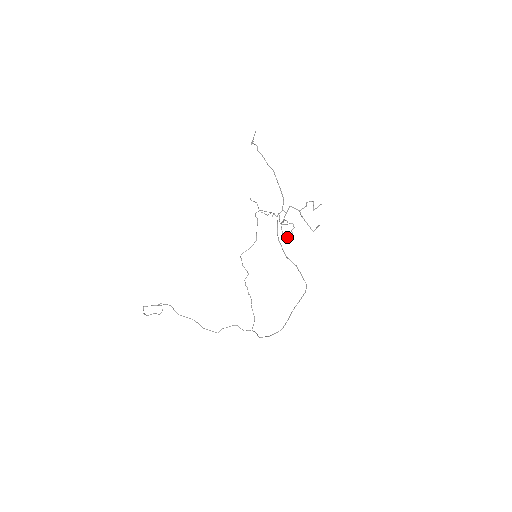
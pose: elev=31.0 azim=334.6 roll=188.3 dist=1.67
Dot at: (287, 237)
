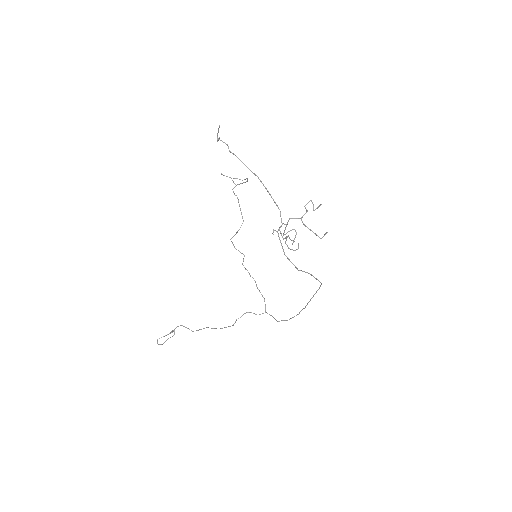
Dot at: (294, 250)
